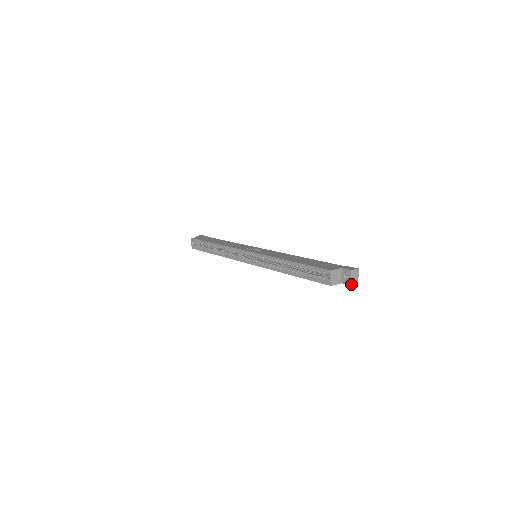
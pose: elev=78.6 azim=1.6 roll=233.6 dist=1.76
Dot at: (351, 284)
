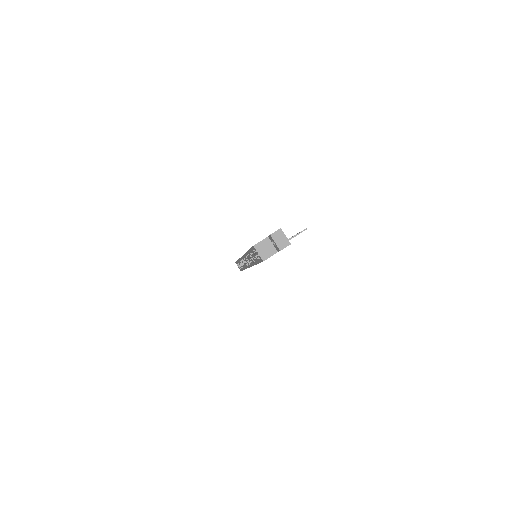
Dot at: (279, 249)
